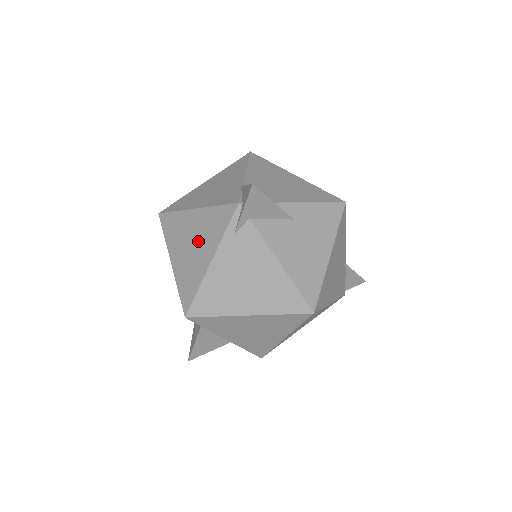
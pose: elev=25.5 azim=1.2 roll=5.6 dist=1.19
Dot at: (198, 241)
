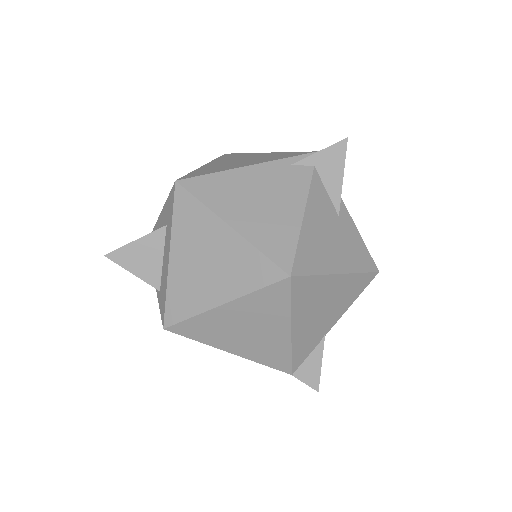
Dot at: (249, 160)
